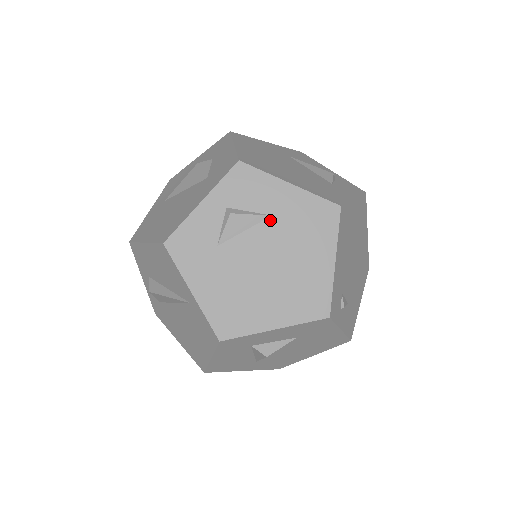
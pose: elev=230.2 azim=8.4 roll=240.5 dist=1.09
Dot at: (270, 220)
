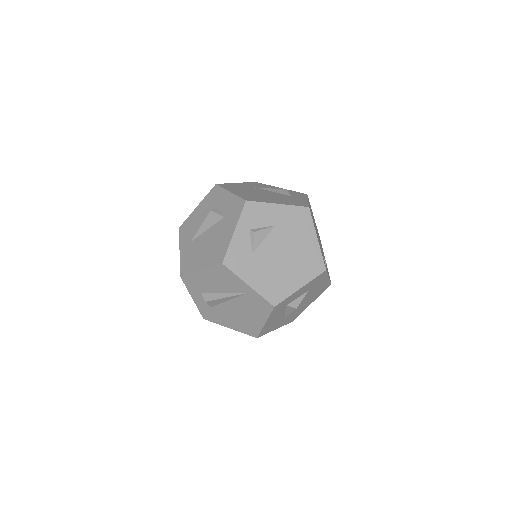
Dot at: (275, 228)
